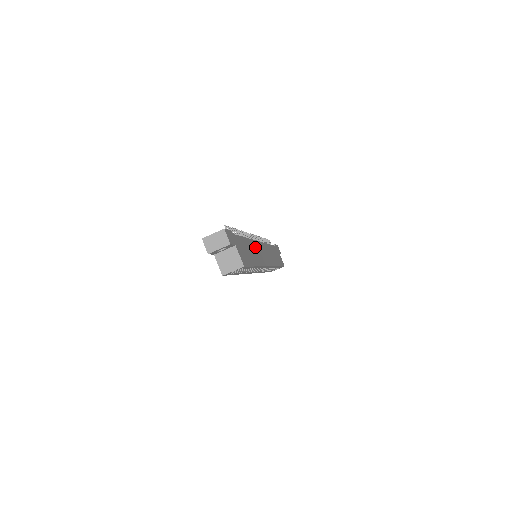
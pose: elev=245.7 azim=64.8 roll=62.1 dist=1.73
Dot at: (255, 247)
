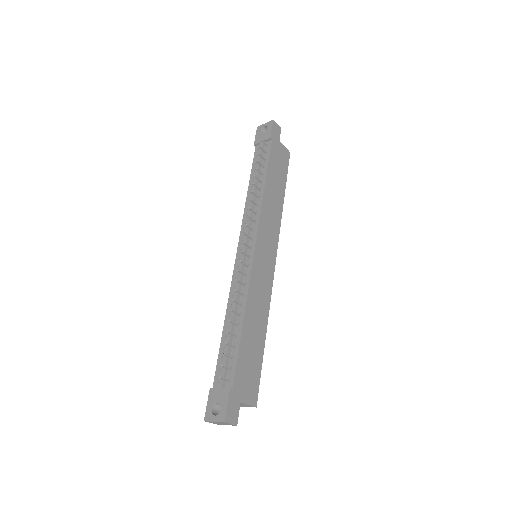
Dot at: (255, 292)
